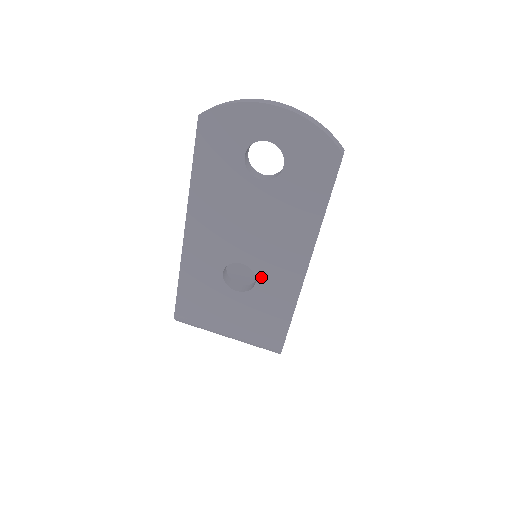
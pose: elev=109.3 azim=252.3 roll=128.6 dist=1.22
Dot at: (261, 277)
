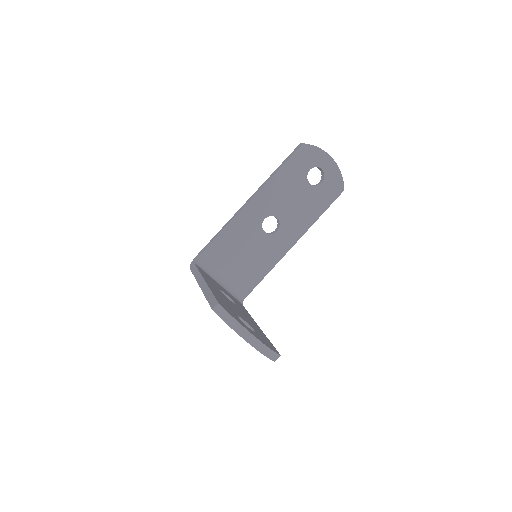
Dot at: occluded
